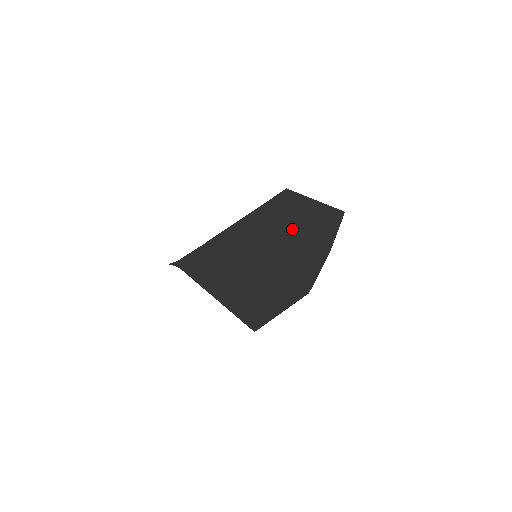
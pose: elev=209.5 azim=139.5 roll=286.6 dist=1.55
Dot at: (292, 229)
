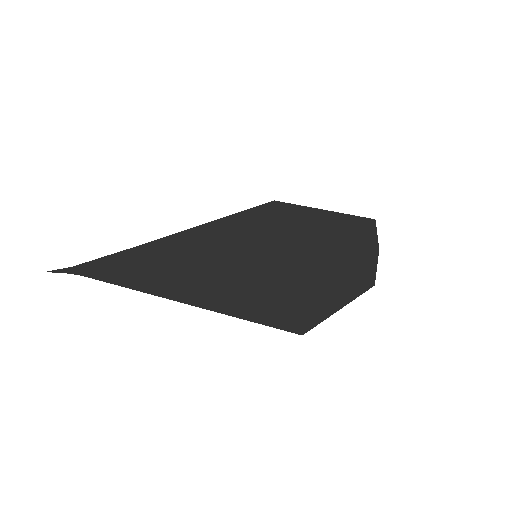
Dot at: (306, 231)
